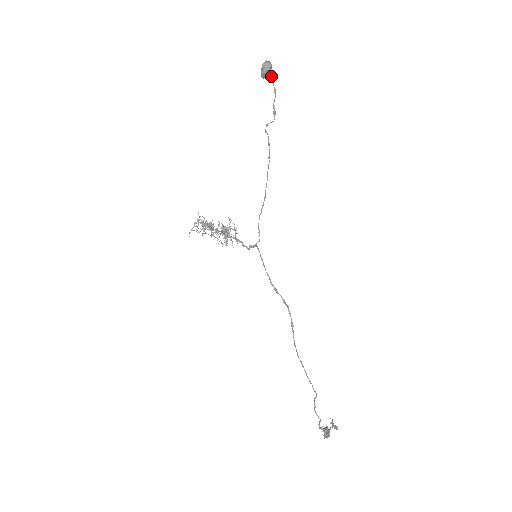
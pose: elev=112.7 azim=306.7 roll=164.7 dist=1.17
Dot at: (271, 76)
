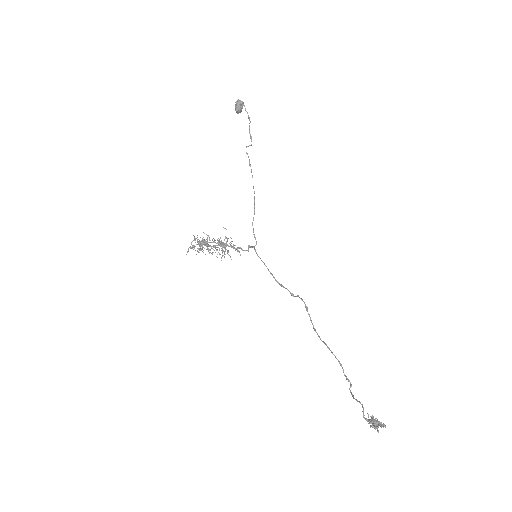
Dot at: occluded
